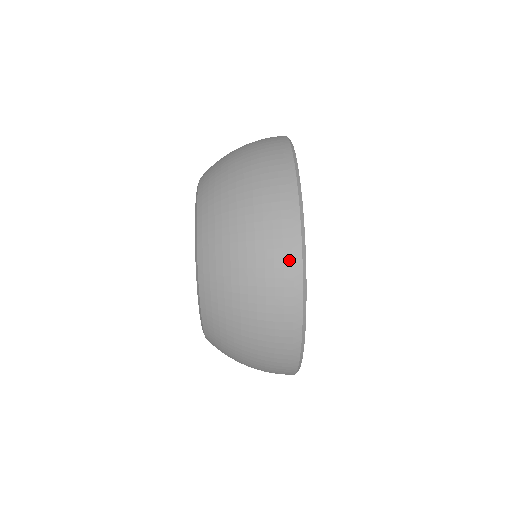
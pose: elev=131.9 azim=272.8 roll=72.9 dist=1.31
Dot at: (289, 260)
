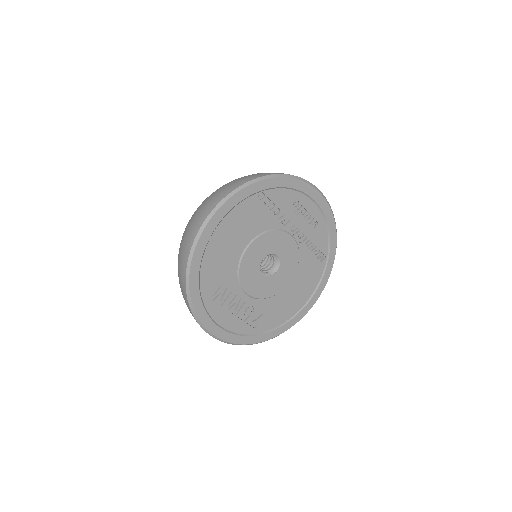
Dot at: (185, 254)
